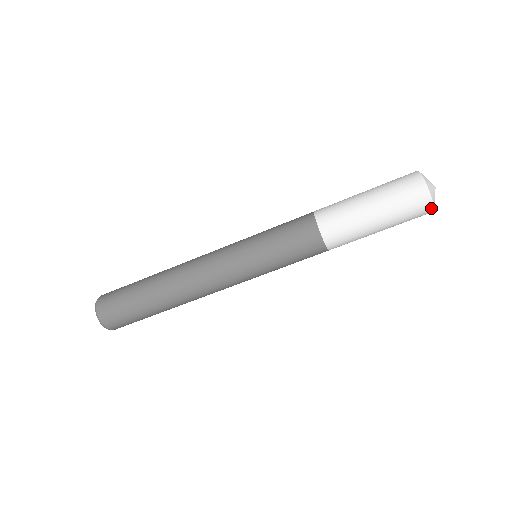
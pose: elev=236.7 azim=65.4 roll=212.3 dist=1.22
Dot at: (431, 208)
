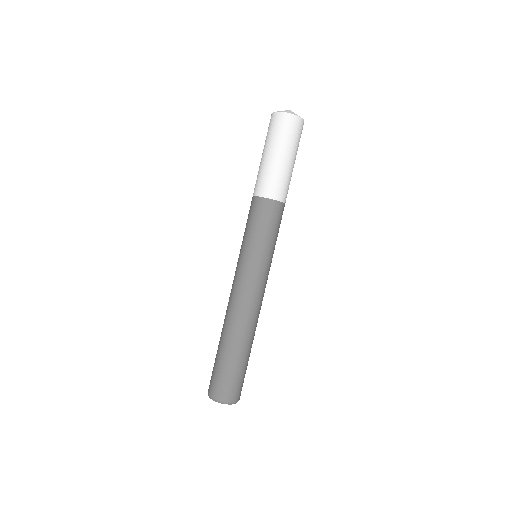
Dot at: (279, 114)
